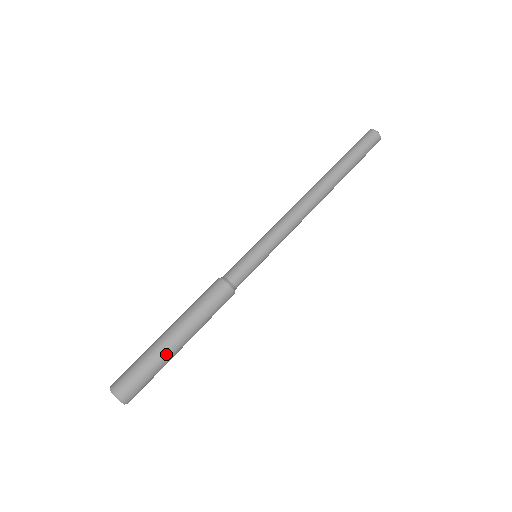
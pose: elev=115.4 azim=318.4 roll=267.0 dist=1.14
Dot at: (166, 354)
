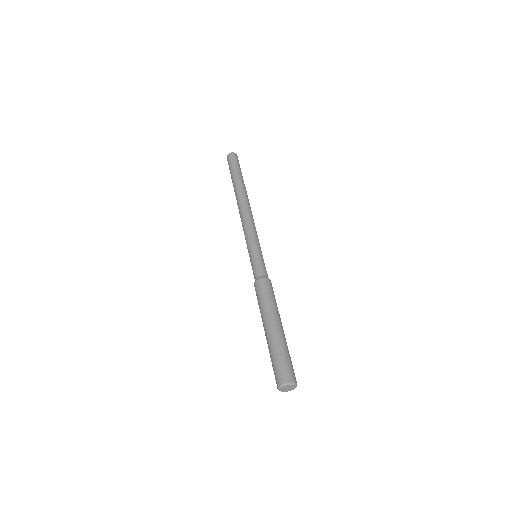
Dot at: (279, 339)
